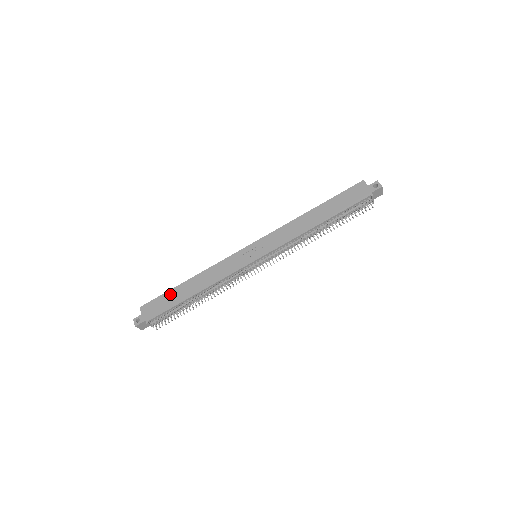
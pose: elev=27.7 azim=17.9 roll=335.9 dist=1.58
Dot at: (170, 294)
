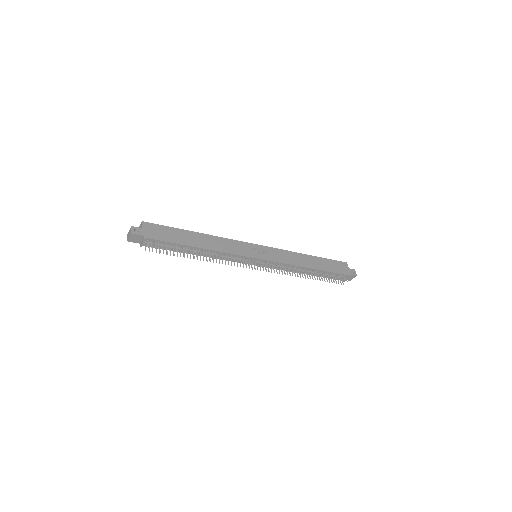
Dot at: (177, 231)
